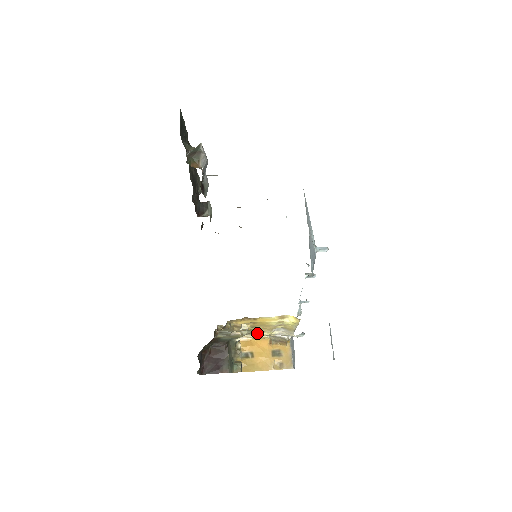
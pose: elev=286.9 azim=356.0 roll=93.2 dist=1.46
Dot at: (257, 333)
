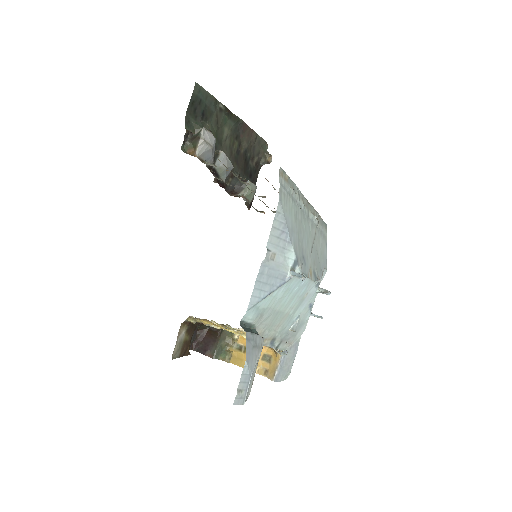
Dot at: (244, 333)
